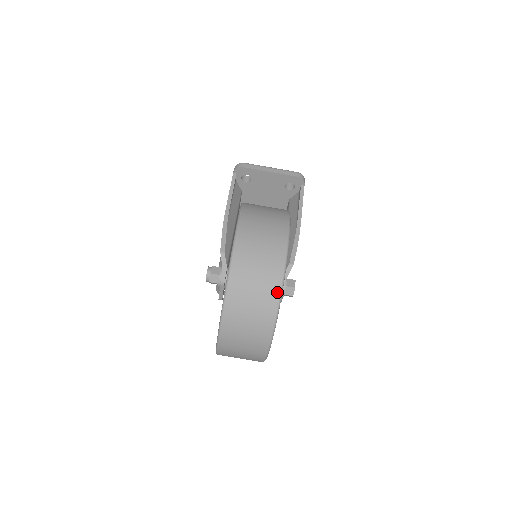
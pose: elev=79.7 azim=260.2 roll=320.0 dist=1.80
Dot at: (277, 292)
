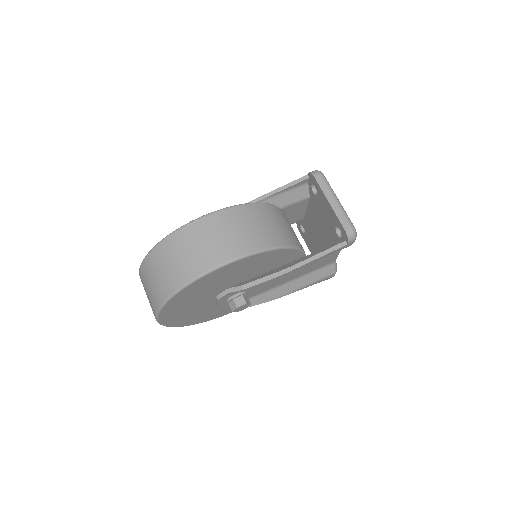
Dot at: (174, 288)
